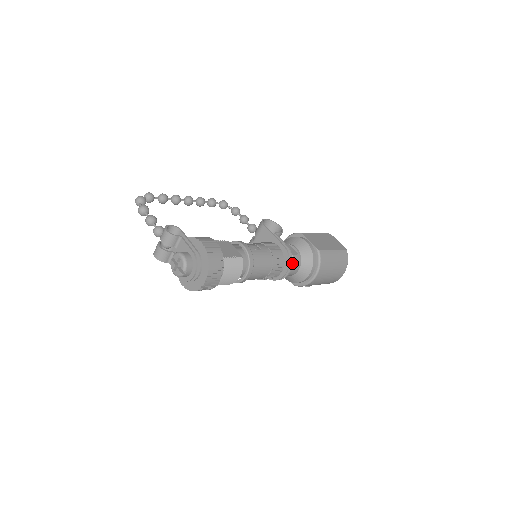
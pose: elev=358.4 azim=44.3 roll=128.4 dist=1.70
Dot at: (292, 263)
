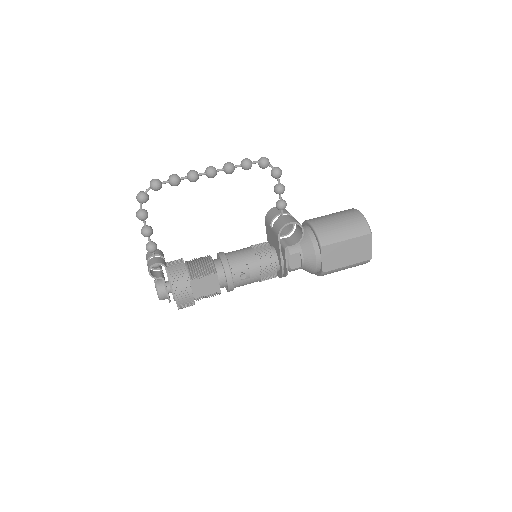
Dot at: (285, 276)
